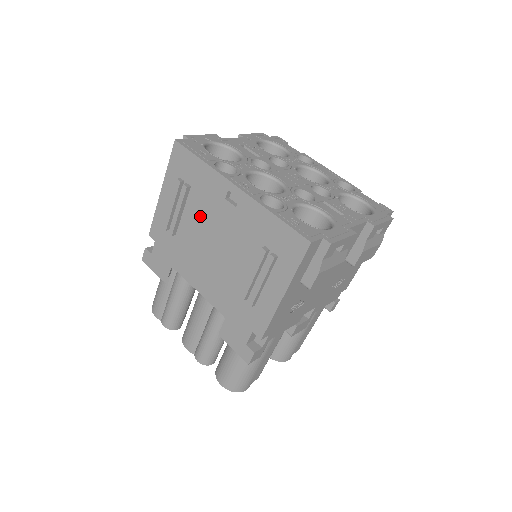
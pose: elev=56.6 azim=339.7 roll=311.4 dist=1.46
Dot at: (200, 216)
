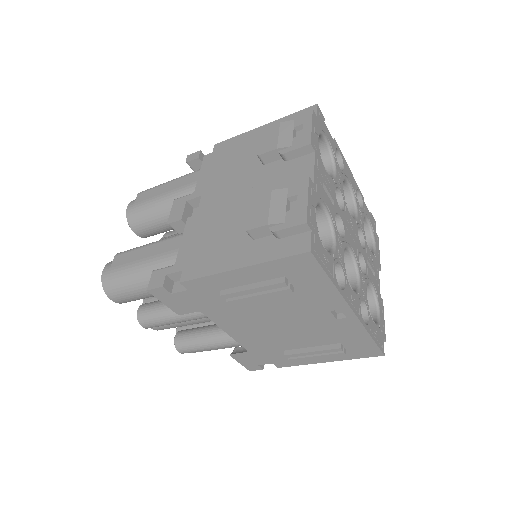
Dot at: (284, 305)
